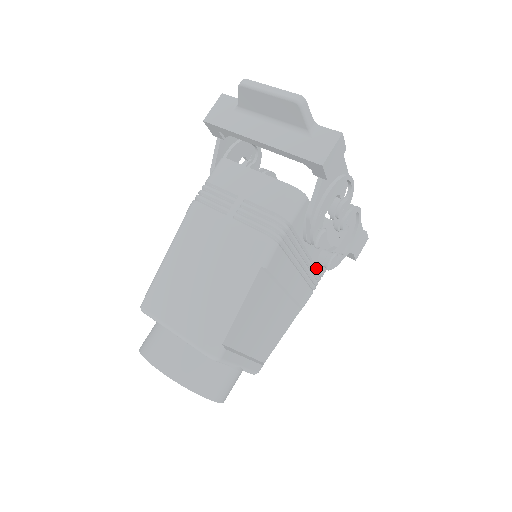
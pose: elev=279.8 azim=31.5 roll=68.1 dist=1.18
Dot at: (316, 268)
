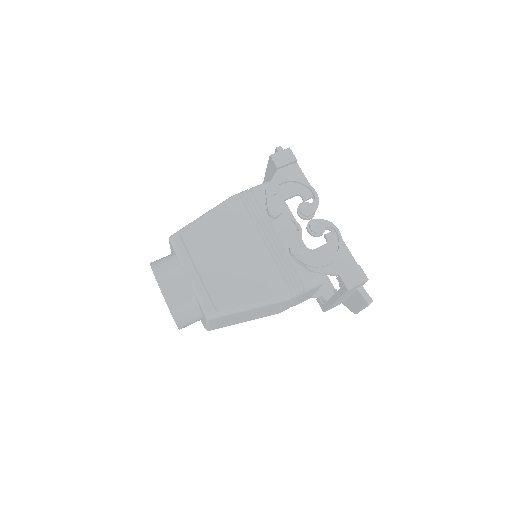
Dot at: (292, 263)
